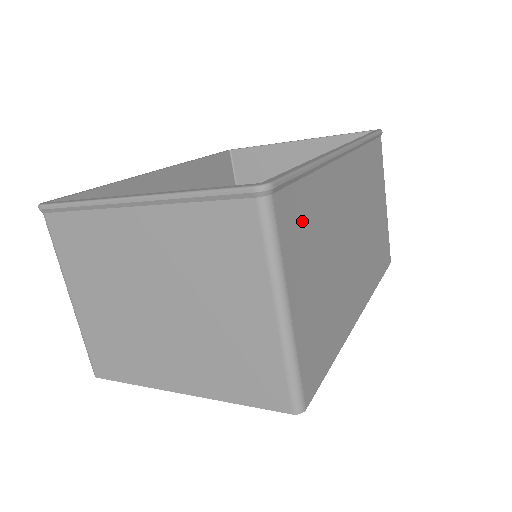
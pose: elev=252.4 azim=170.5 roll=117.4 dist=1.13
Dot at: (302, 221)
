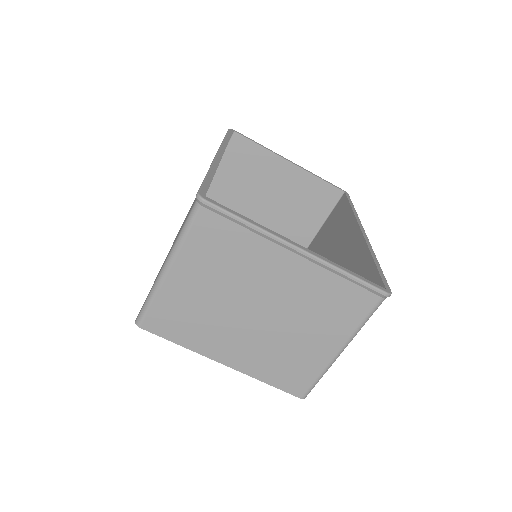
Dot at: occluded
